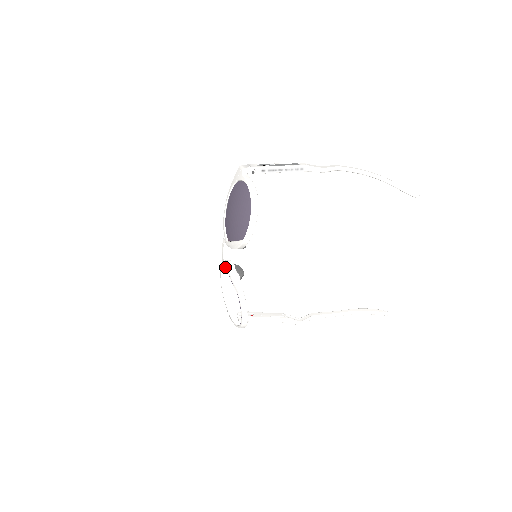
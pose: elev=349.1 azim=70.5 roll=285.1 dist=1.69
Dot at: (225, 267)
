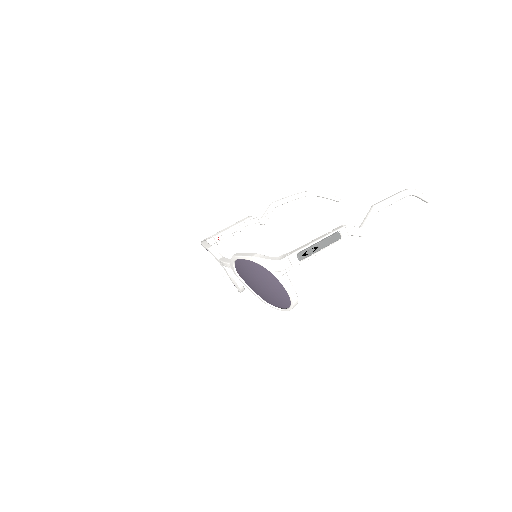
Dot at: (224, 270)
